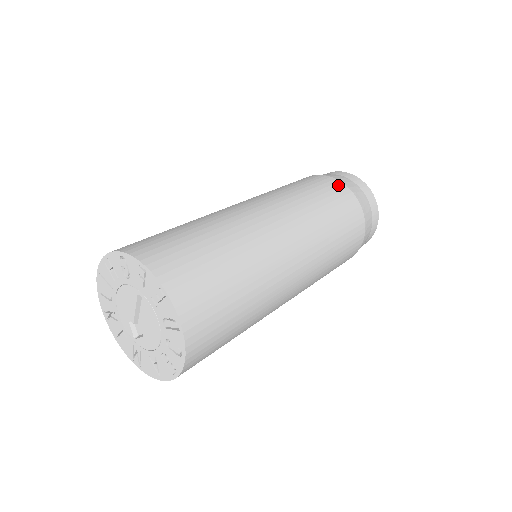
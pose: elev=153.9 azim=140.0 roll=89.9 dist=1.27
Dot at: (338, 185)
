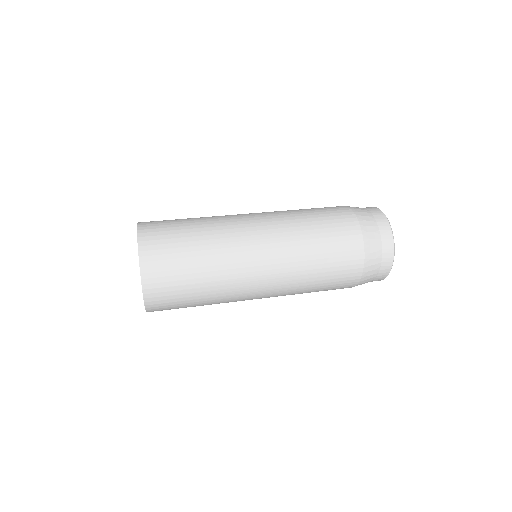
Dot at: (337, 206)
